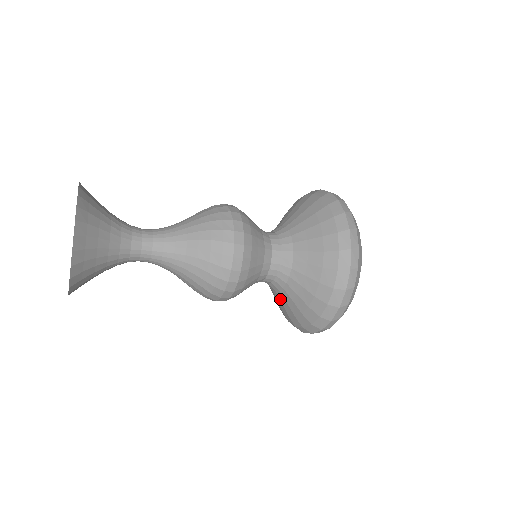
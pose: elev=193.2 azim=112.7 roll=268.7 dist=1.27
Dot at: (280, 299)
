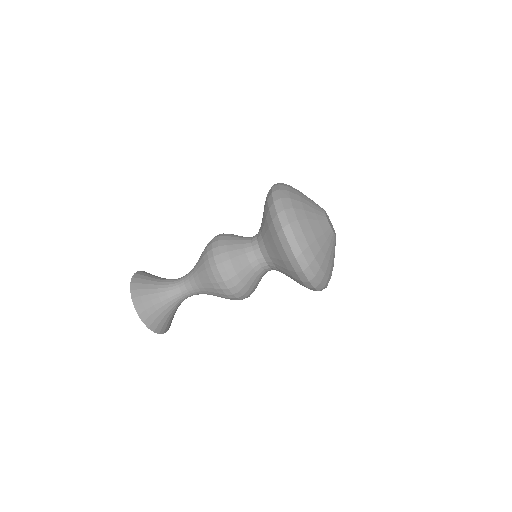
Dot at: (267, 242)
